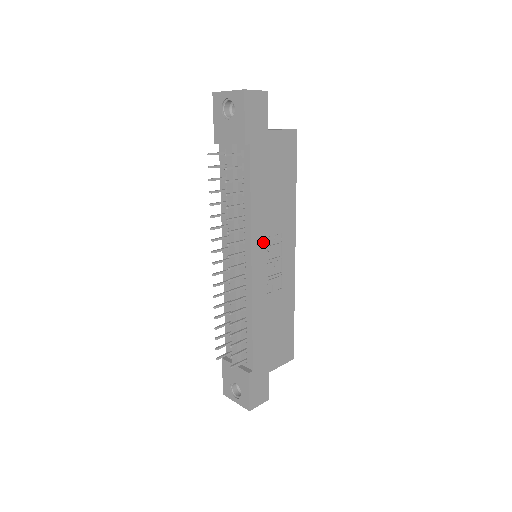
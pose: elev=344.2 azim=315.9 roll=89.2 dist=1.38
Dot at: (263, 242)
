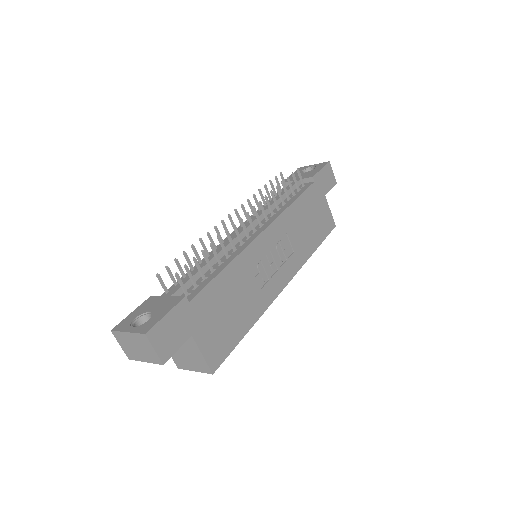
Dot at: (279, 235)
